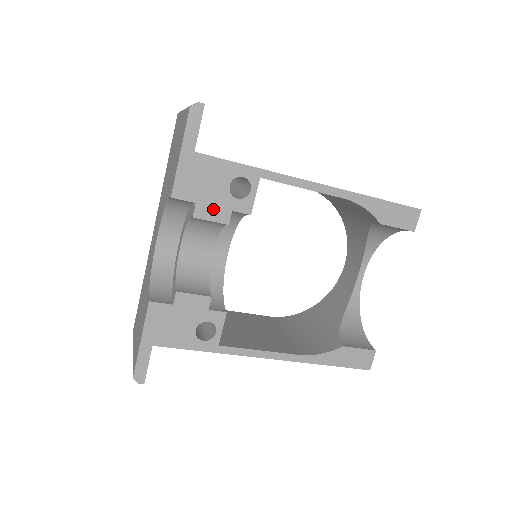
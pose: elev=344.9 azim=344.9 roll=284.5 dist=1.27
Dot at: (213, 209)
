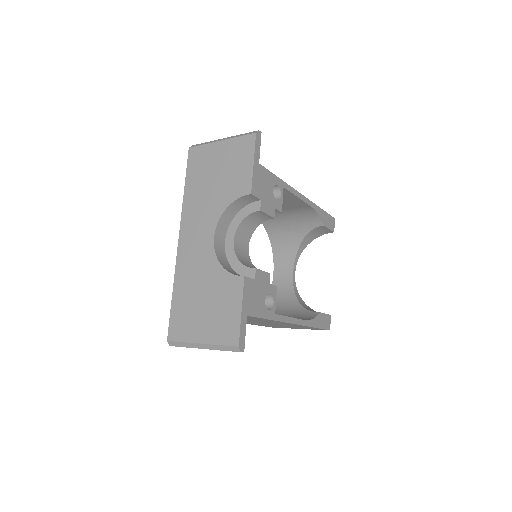
Dot at: (268, 206)
